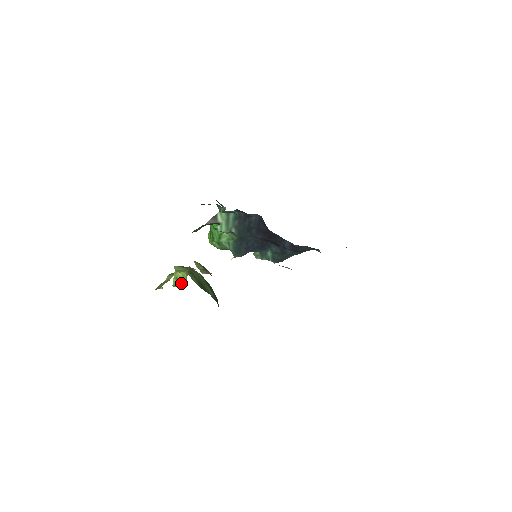
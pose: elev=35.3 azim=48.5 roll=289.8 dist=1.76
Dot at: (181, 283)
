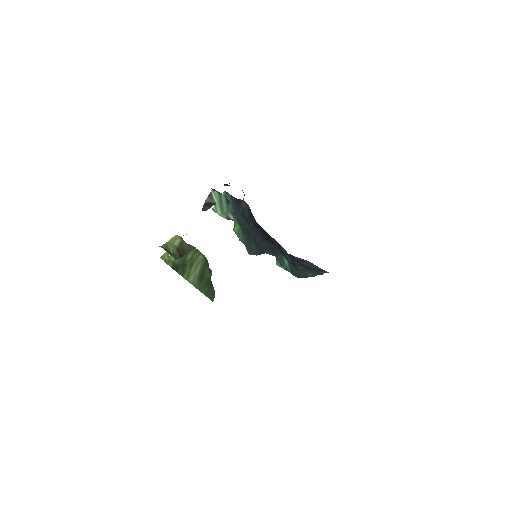
Dot at: (167, 256)
